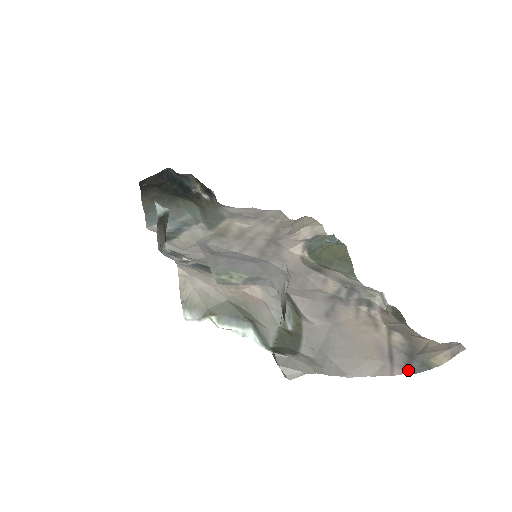
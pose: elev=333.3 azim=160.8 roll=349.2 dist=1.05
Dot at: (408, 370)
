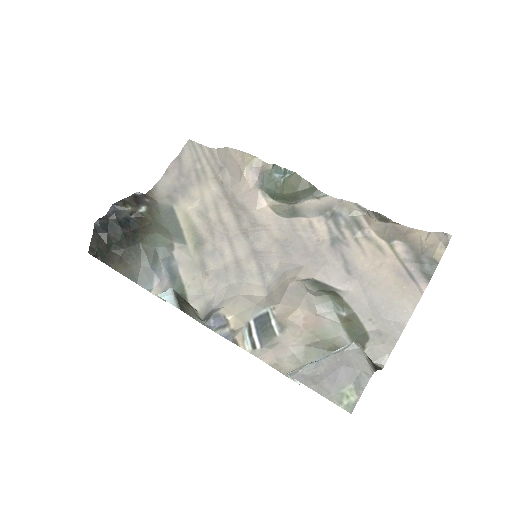
Dot at: (427, 278)
